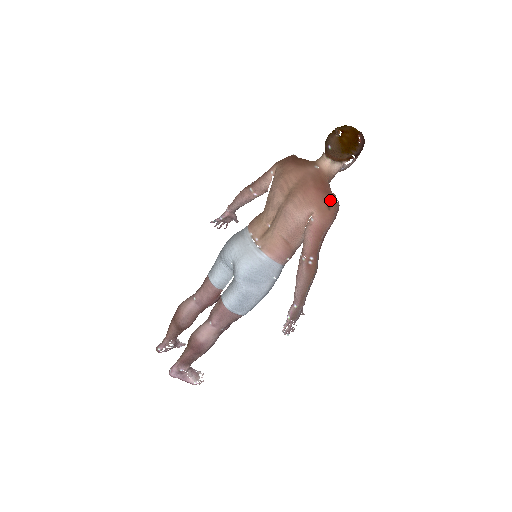
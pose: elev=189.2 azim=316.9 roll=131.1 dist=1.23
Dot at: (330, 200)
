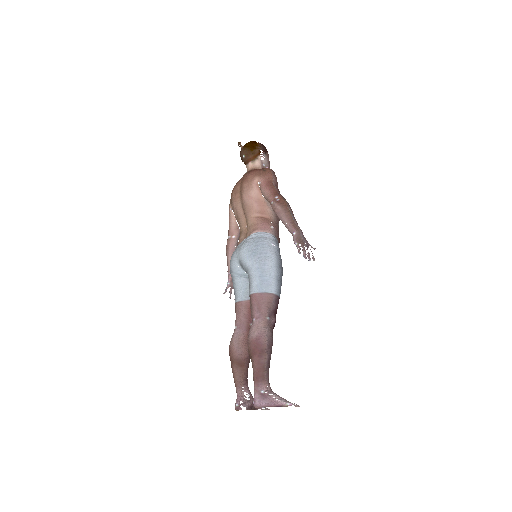
Dot at: (262, 169)
